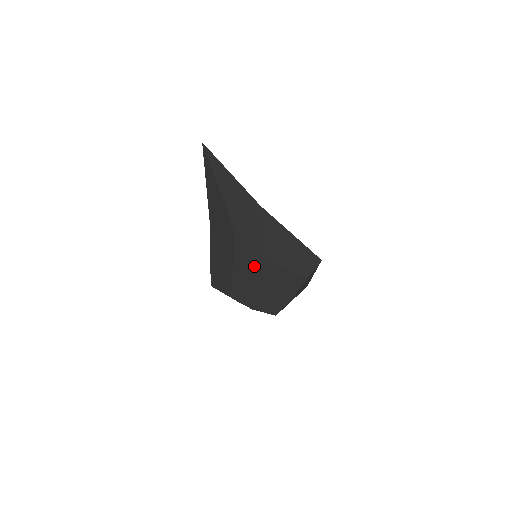
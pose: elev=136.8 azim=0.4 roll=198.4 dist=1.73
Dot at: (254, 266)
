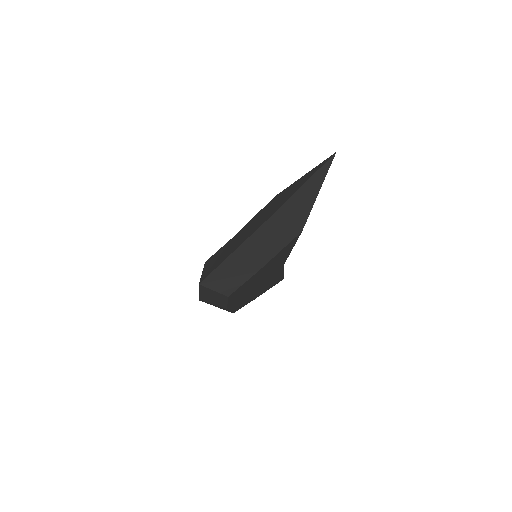
Dot at: (272, 268)
